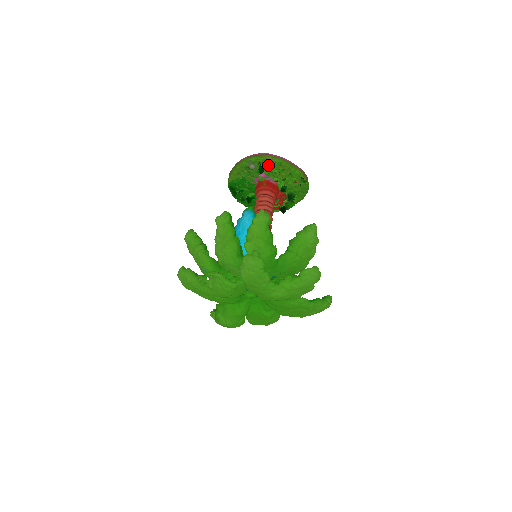
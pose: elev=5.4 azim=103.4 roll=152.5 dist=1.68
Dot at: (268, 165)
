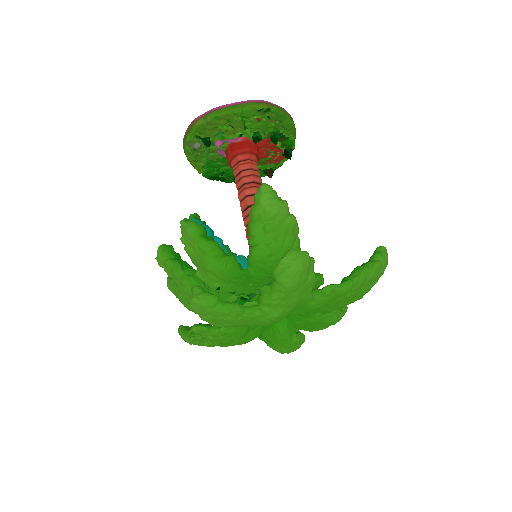
Dot at: (209, 130)
